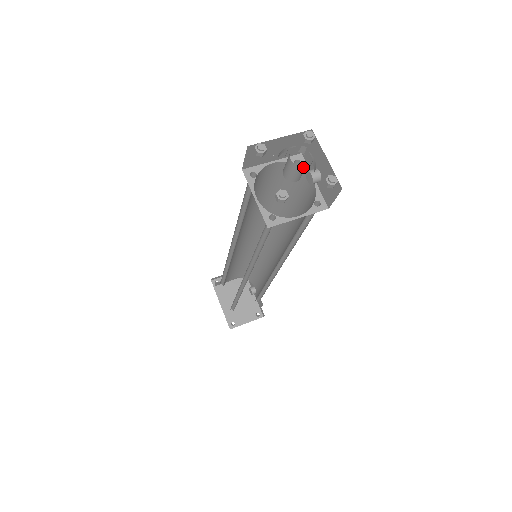
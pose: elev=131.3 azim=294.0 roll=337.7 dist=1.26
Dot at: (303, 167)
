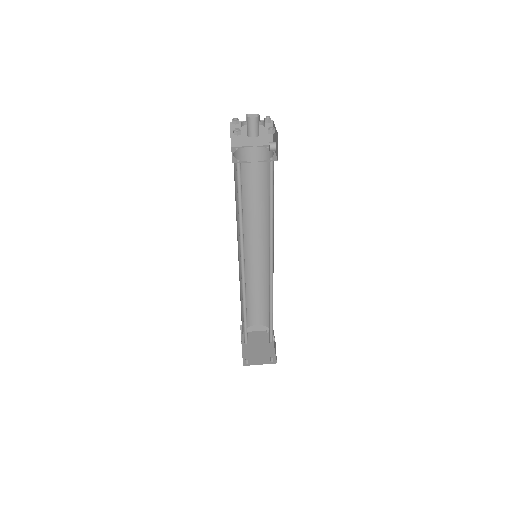
Dot at: (254, 121)
